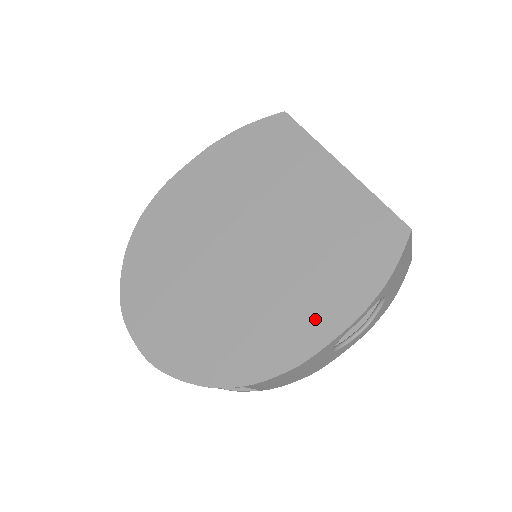
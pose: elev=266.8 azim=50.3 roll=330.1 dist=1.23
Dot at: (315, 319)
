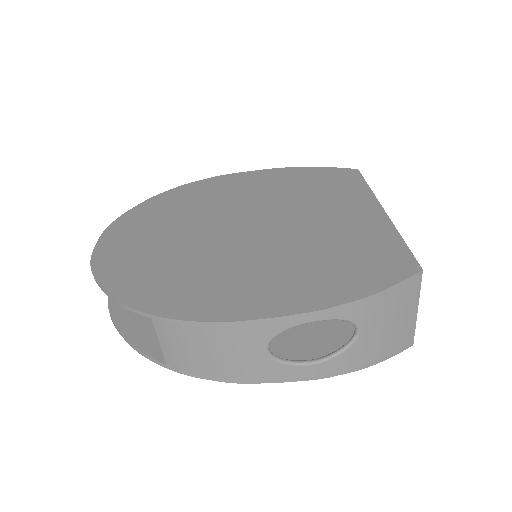
Dot at: (270, 295)
